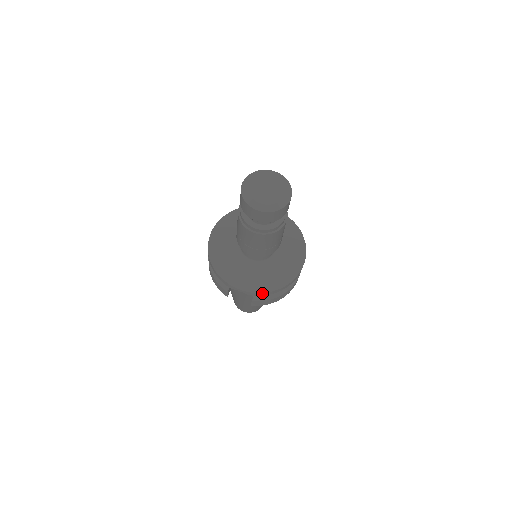
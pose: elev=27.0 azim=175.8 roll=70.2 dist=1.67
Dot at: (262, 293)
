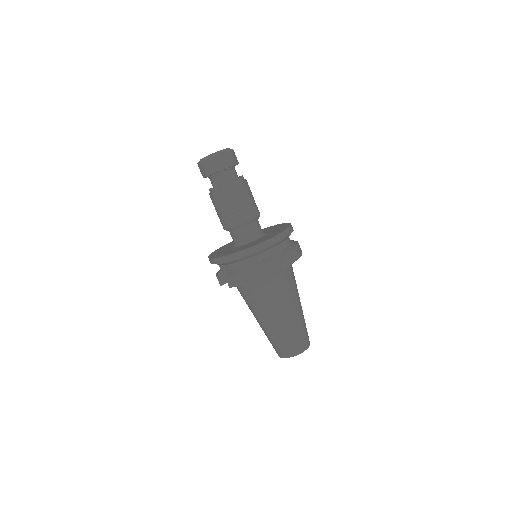
Dot at: (223, 258)
